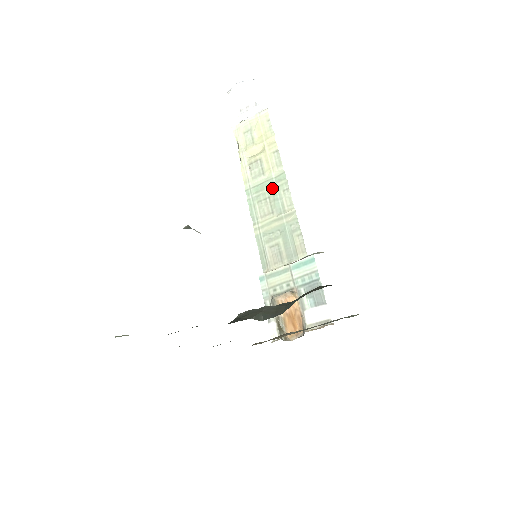
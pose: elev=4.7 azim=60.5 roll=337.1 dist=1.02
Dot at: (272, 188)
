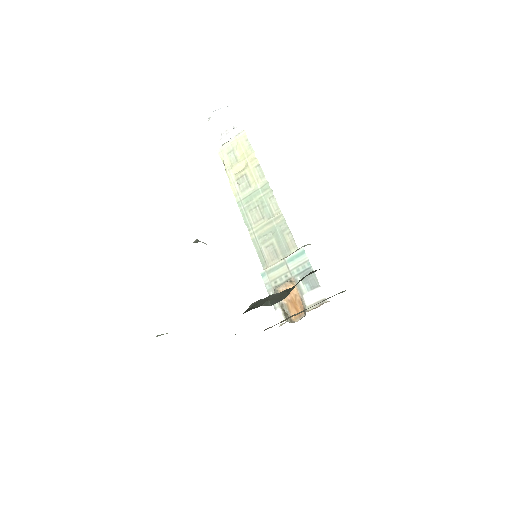
Dot at: (259, 197)
